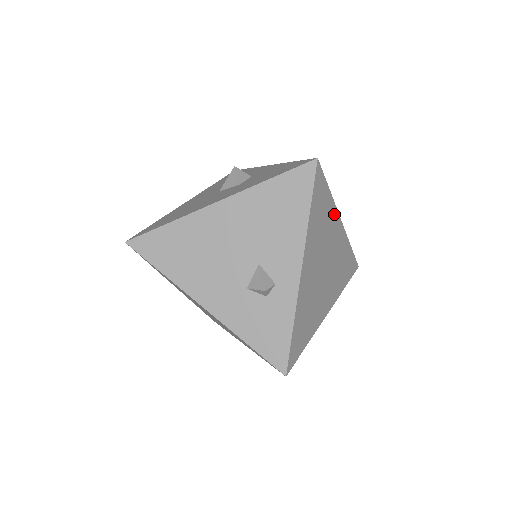
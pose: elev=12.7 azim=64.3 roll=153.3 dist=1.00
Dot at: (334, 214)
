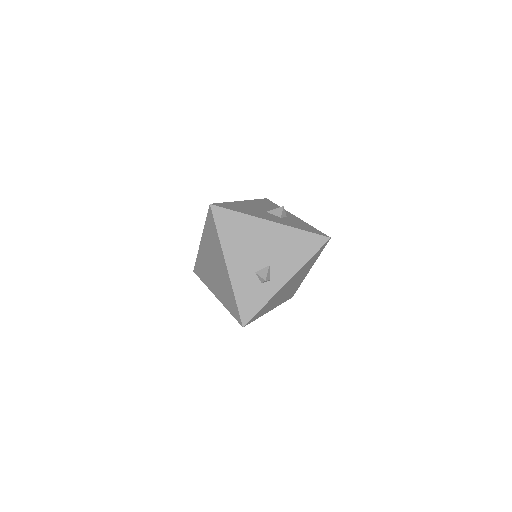
Dot at: (312, 265)
